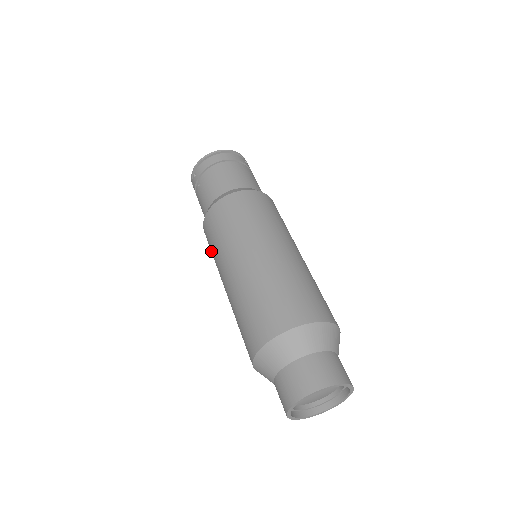
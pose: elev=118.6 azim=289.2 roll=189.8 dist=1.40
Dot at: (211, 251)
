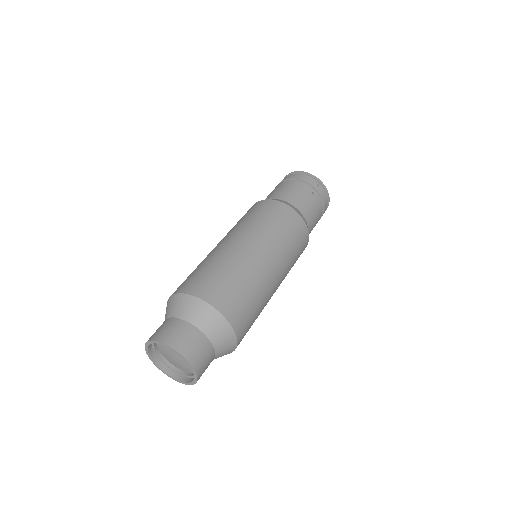
Dot at: occluded
